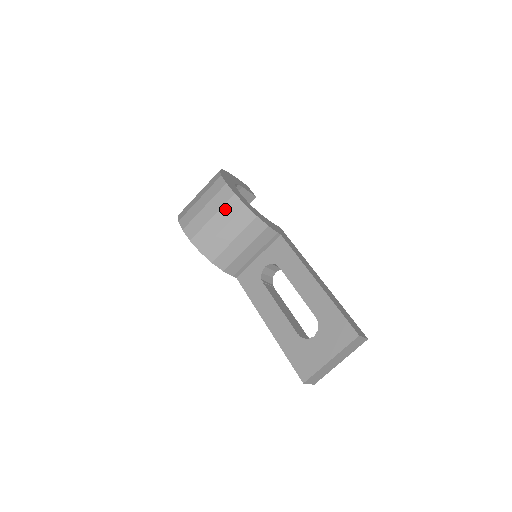
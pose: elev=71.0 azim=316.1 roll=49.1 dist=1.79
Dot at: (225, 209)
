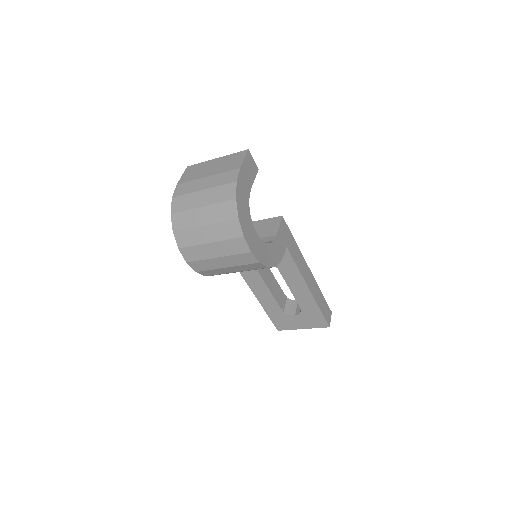
Dot at: (244, 267)
